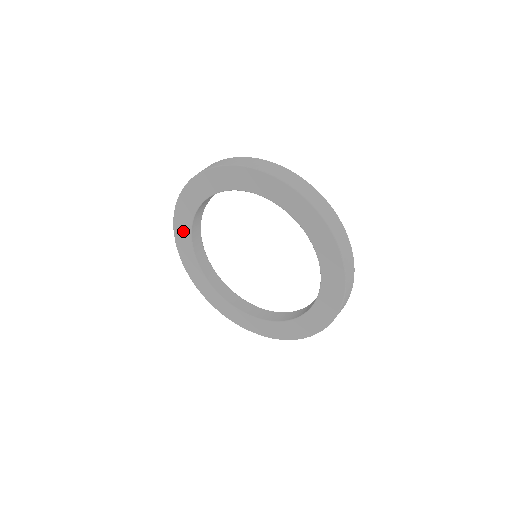
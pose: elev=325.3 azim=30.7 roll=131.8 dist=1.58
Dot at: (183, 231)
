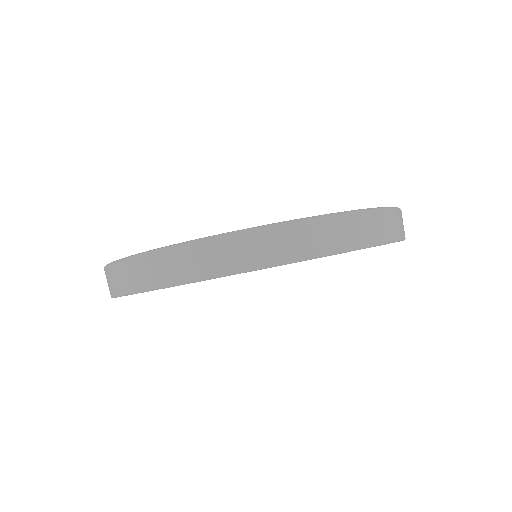
Dot at: occluded
